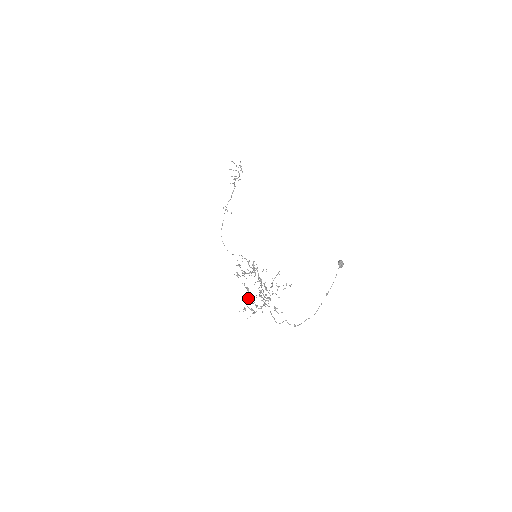
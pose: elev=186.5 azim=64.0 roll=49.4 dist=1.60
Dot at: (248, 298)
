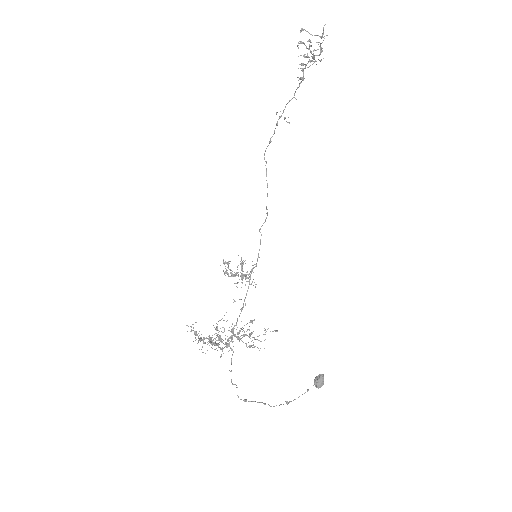
Dot at: (199, 340)
